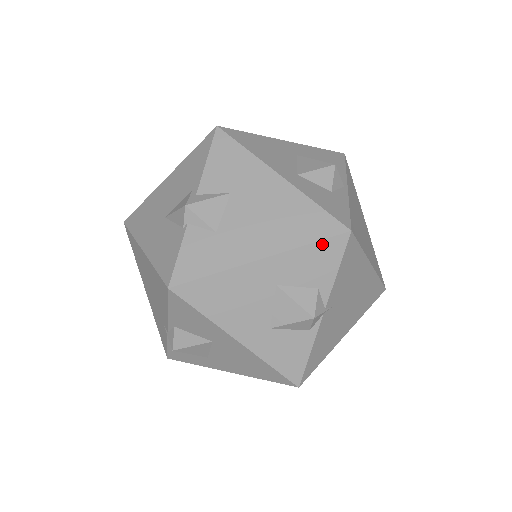
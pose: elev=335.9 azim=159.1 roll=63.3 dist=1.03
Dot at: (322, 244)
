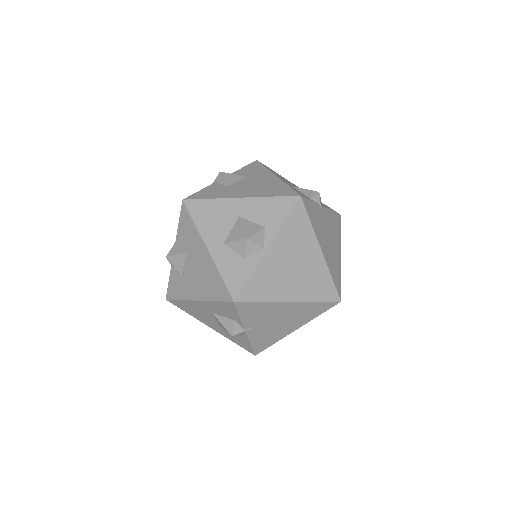
Dot at: (222, 303)
